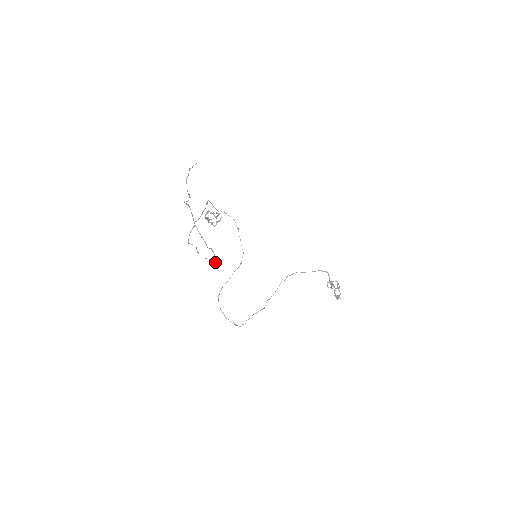
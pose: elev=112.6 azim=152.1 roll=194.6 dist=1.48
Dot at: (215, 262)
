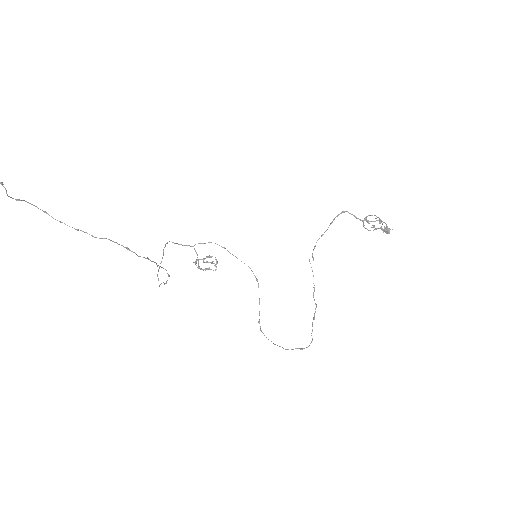
Dot at: occluded
